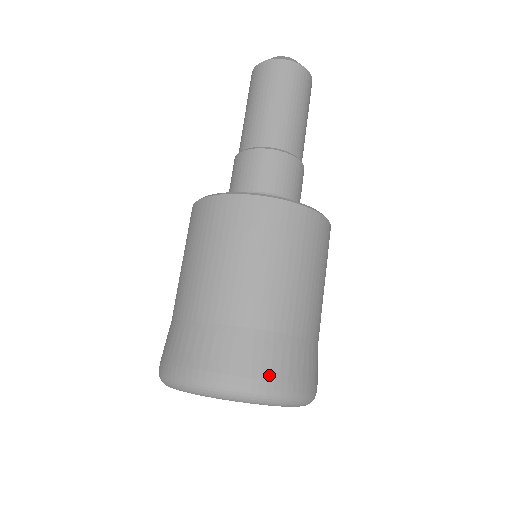
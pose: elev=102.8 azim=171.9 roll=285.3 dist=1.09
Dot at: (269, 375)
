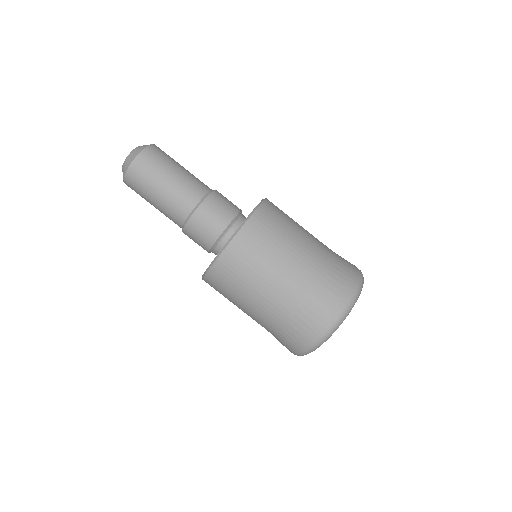
Dot at: (326, 315)
